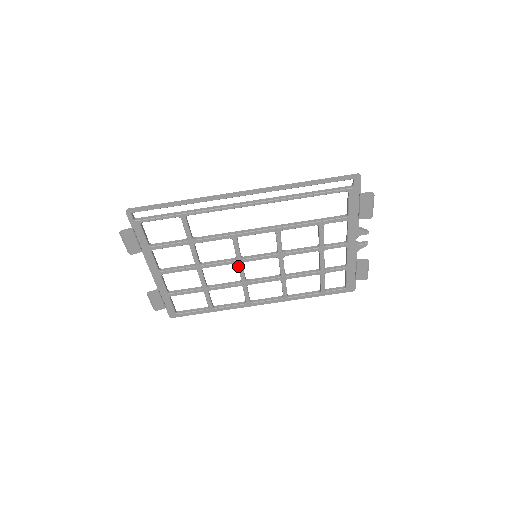
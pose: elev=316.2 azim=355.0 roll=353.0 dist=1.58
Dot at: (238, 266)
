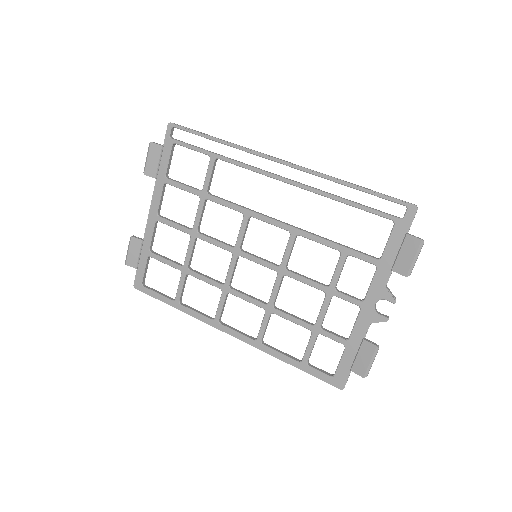
Dot at: (232, 258)
